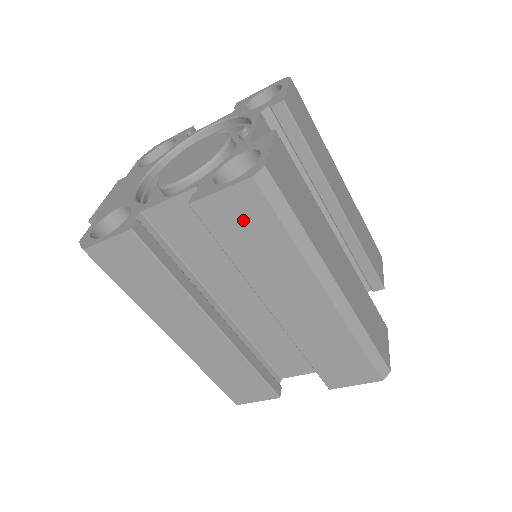
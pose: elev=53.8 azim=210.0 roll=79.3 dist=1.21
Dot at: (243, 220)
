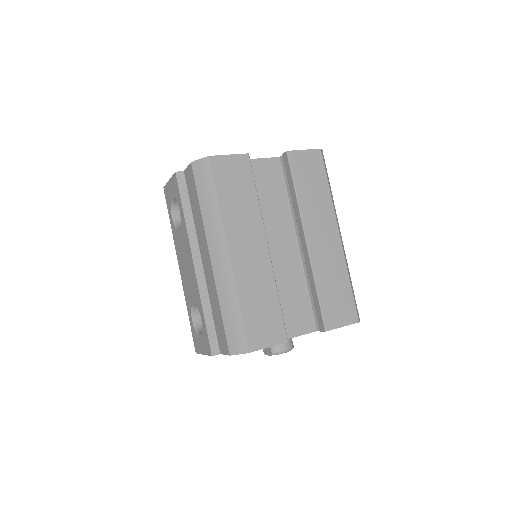
Dot at: (310, 170)
